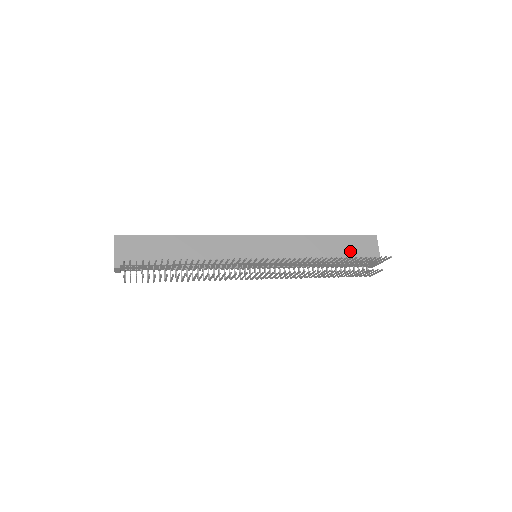
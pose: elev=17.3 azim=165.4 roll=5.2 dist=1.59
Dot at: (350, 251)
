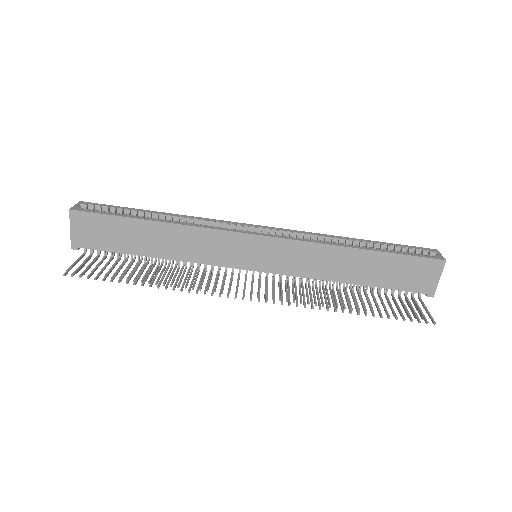
Dot at: (393, 275)
